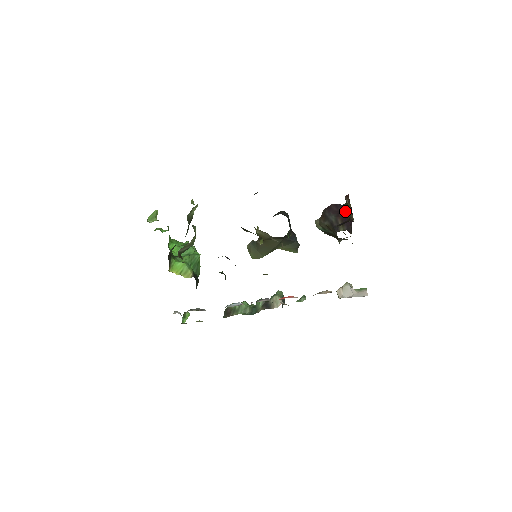
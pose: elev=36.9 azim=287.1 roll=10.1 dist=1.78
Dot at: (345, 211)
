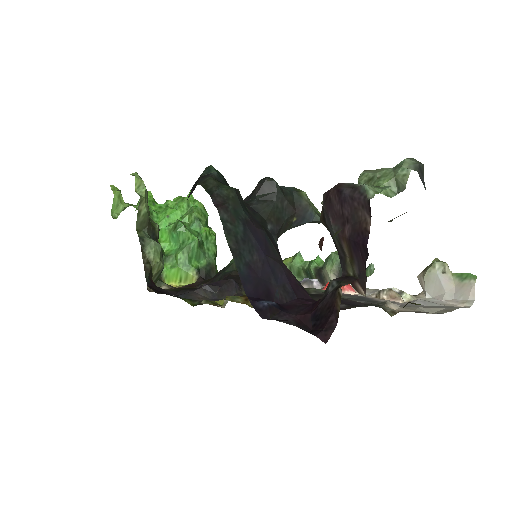
Dot at: (356, 217)
